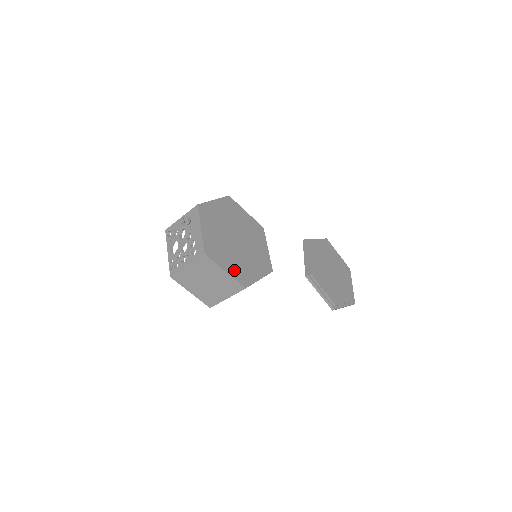
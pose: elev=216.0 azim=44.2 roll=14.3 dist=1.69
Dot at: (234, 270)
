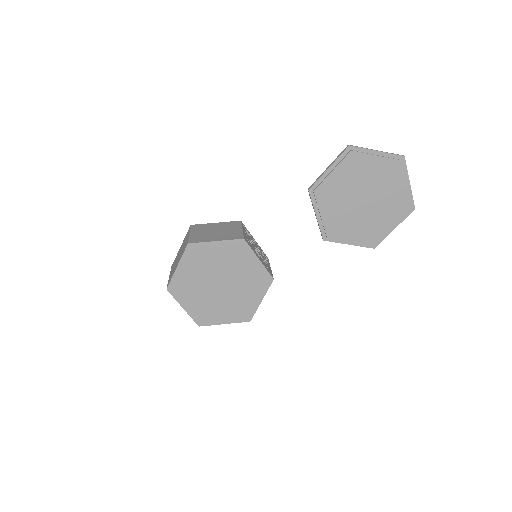
Dot at: (232, 316)
